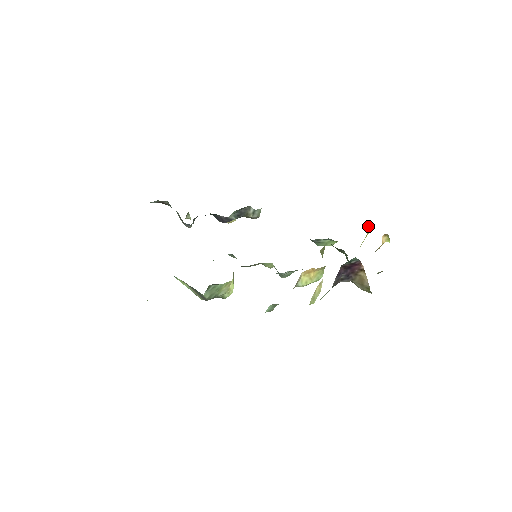
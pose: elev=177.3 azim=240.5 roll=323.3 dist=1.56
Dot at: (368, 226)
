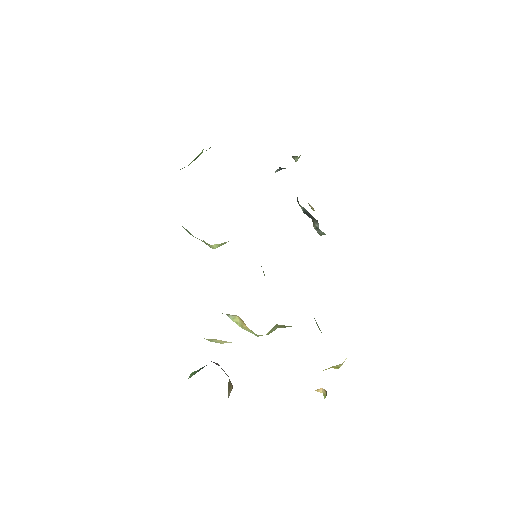
Dot at: (339, 366)
